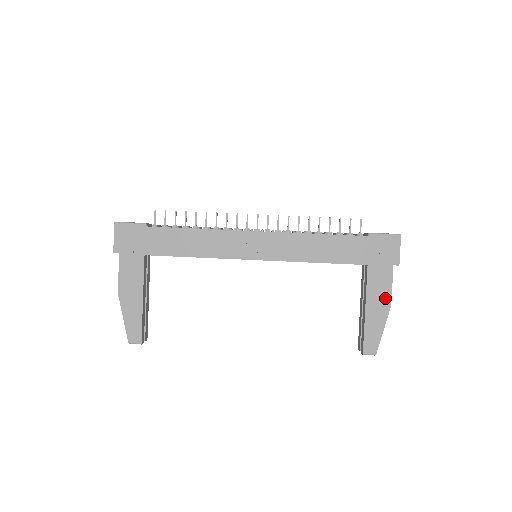
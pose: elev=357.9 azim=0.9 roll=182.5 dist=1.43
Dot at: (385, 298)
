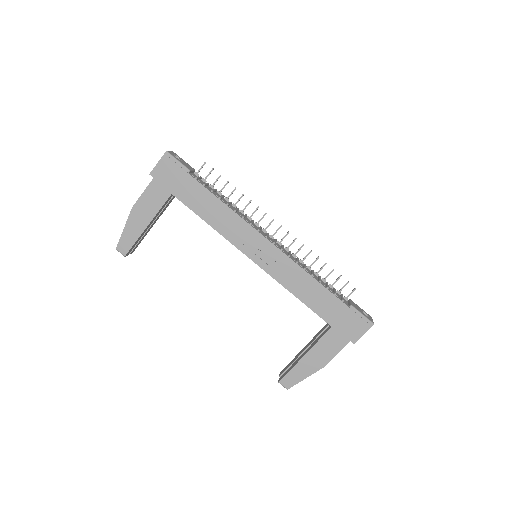
Dot at: (325, 358)
